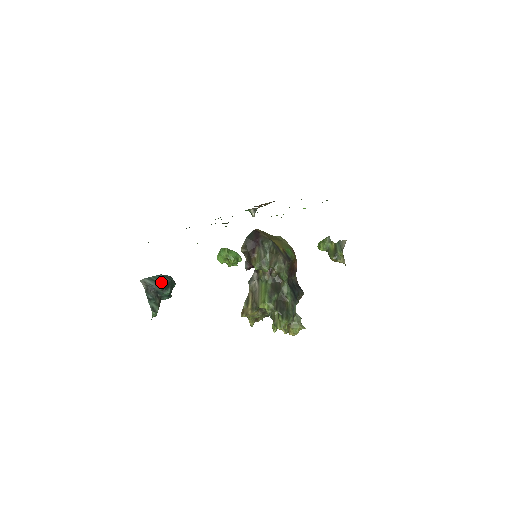
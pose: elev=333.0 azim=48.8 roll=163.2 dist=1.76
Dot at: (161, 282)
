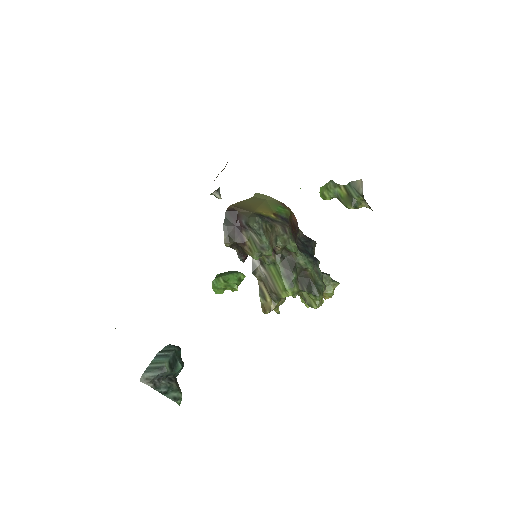
Dot at: (165, 363)
